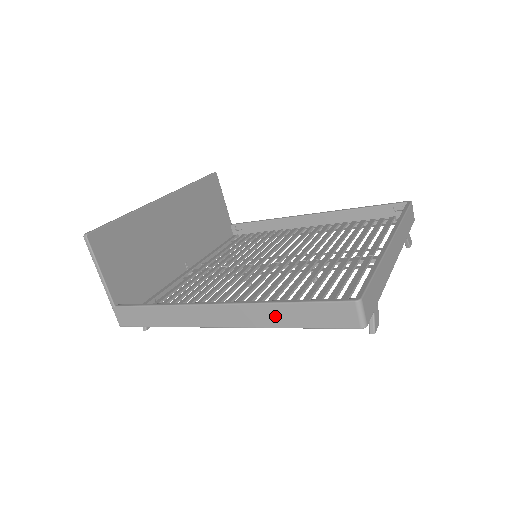
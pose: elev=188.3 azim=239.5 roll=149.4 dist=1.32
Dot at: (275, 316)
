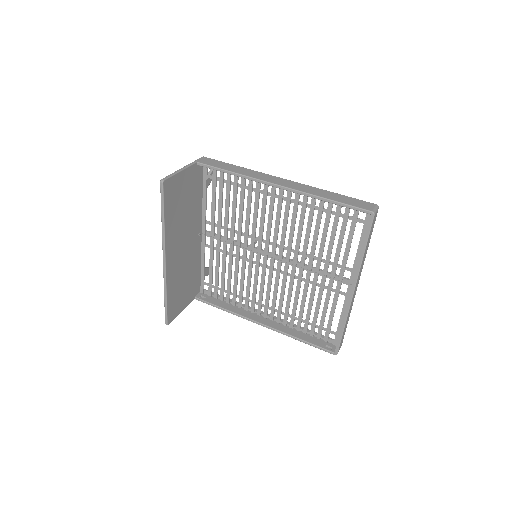
Dot at: occluded
